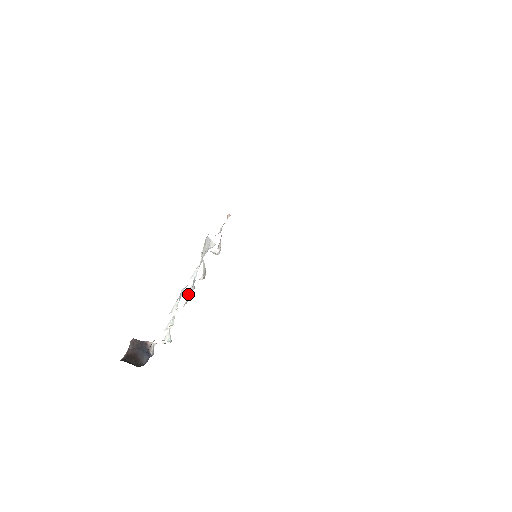
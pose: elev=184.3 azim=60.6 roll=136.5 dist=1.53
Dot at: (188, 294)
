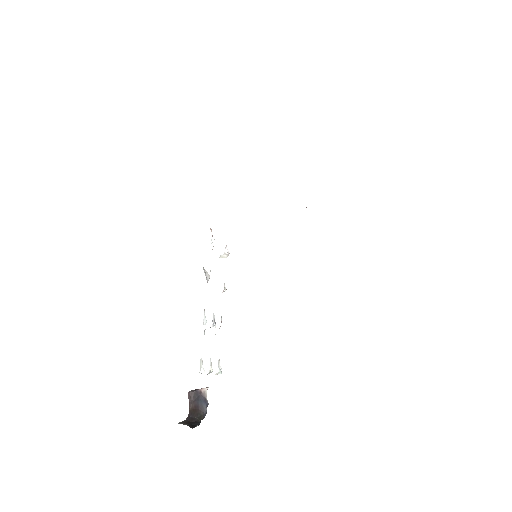
Dot at: (213, 327)
